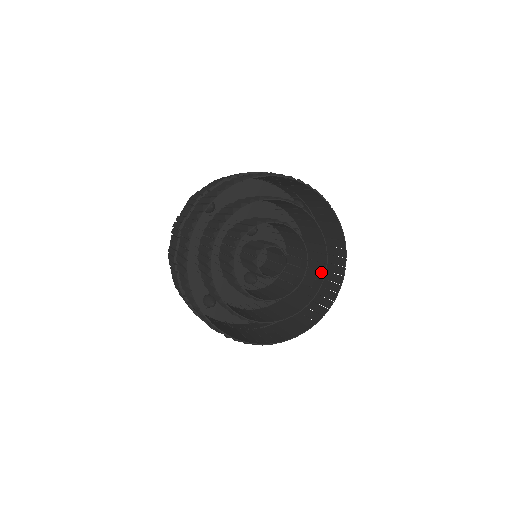
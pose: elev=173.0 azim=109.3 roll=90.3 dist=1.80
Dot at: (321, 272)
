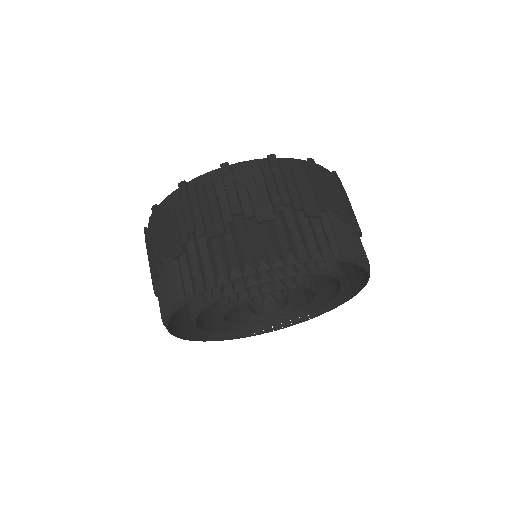
Dot at: (324, 295)
